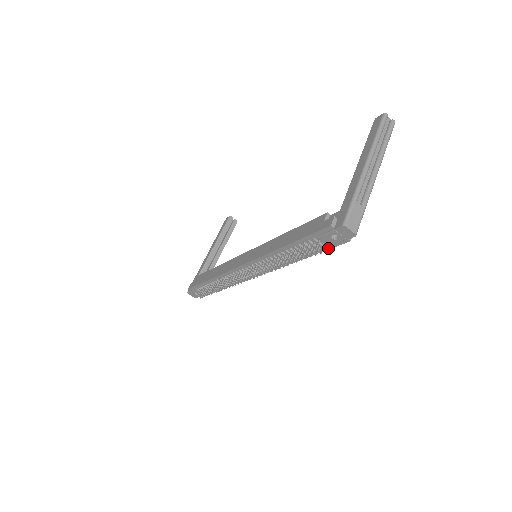
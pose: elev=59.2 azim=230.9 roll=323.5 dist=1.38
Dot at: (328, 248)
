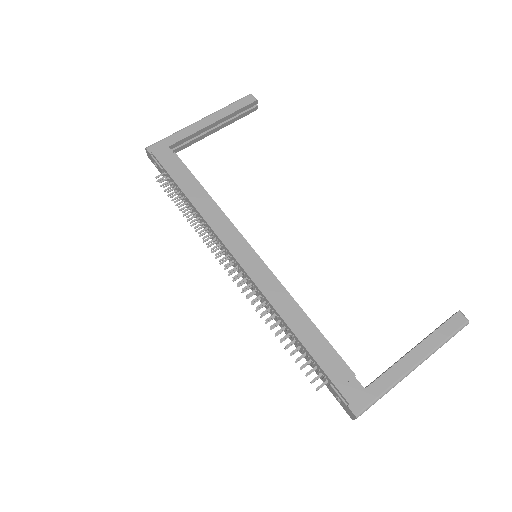
Dot at: (323, 380)
